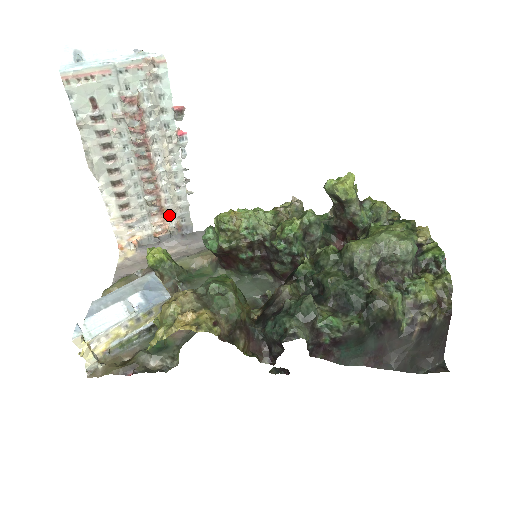
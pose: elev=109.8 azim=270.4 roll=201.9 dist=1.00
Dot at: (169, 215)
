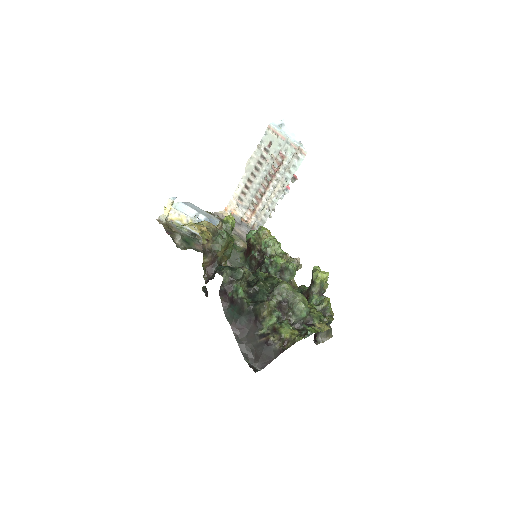
Dot at: (255, 217)
